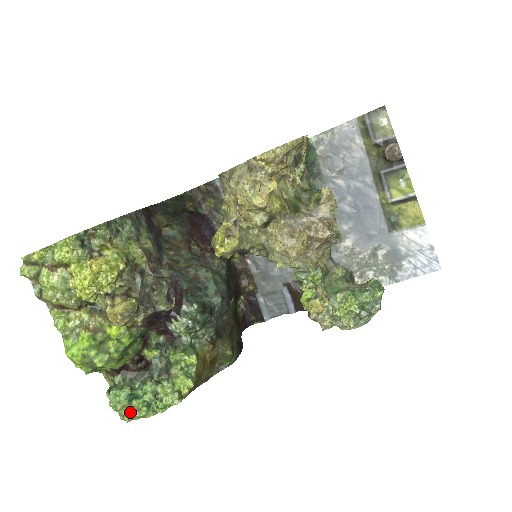
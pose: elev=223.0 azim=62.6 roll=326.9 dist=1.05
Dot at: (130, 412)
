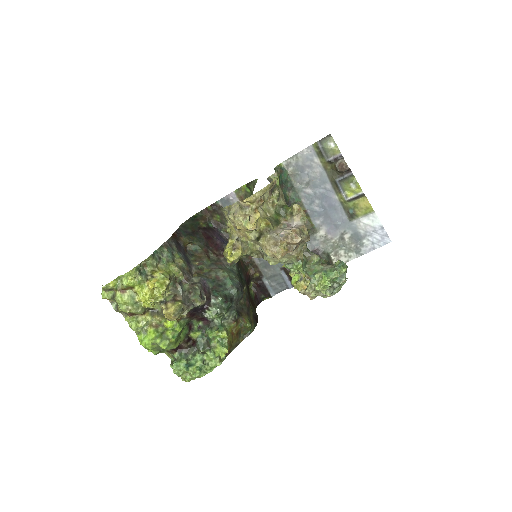
Dot at: (189, 375)
